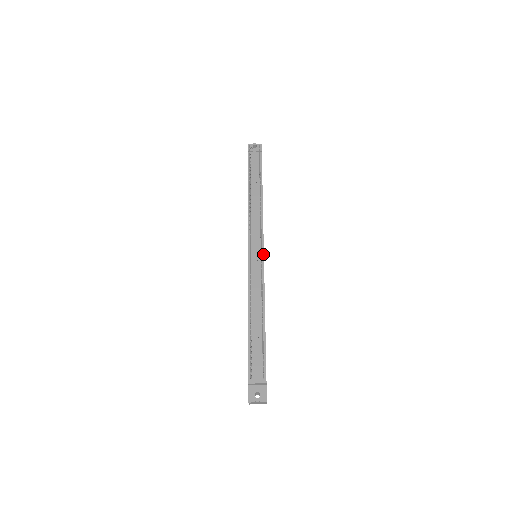
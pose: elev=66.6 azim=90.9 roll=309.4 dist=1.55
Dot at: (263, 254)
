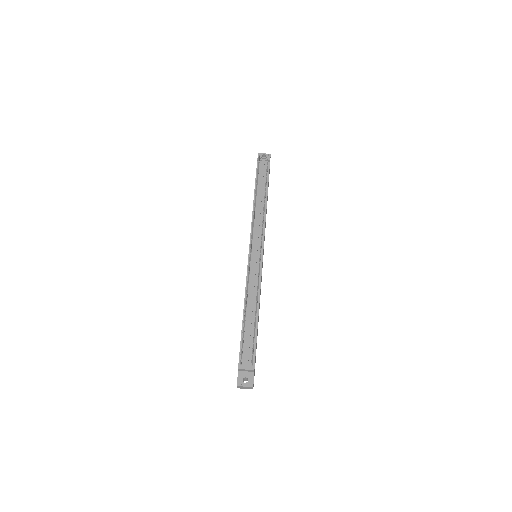
Dot at: (262, 255)
